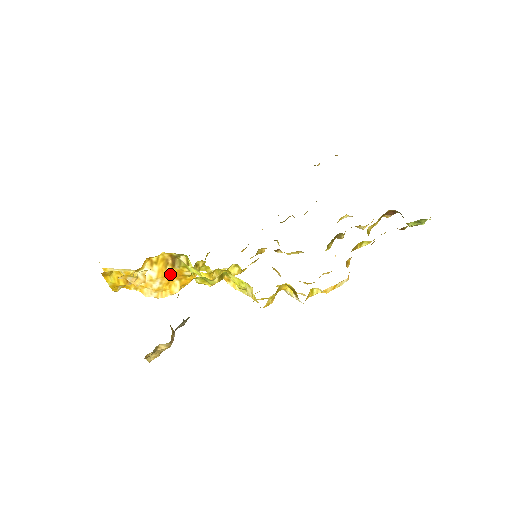
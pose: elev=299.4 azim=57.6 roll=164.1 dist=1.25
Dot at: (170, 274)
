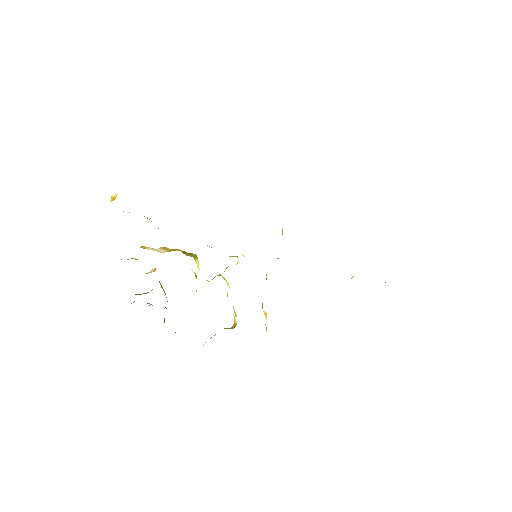
Dot at: occluded
